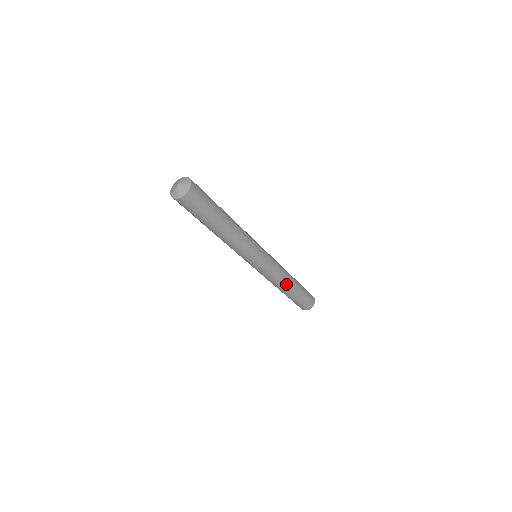
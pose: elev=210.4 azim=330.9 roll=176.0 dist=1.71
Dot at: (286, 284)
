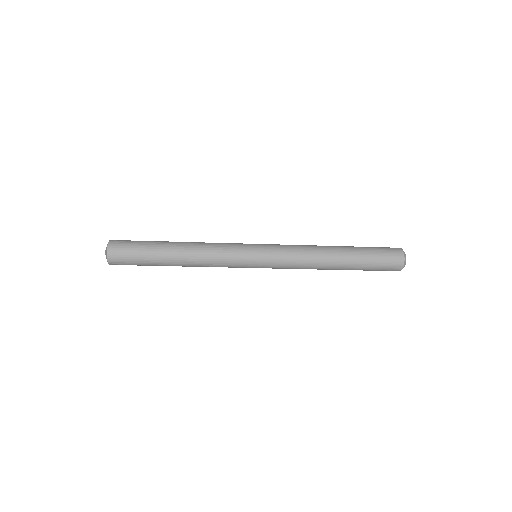
Dot at: (323, 258)
